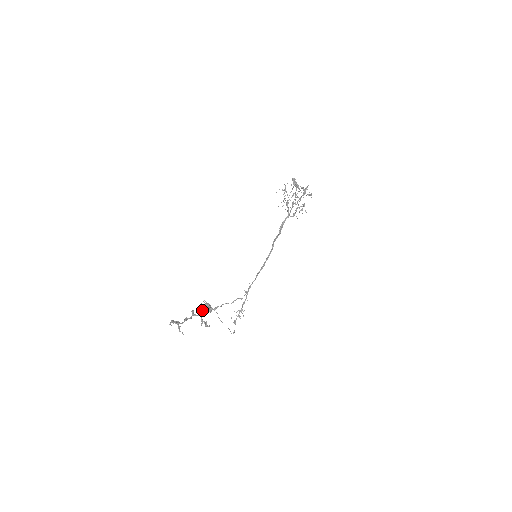
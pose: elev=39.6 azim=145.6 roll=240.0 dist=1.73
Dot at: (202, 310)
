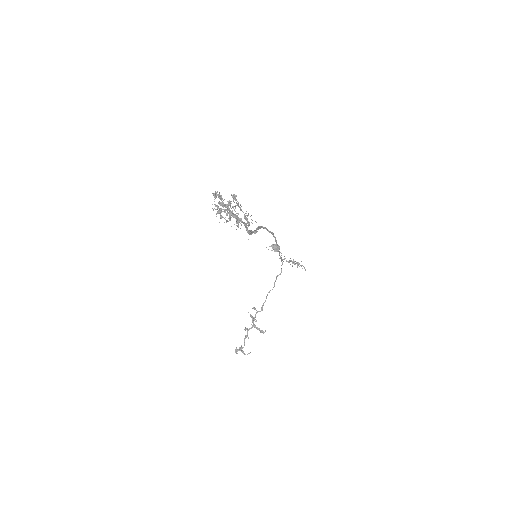
Dot at: (251, 324)
